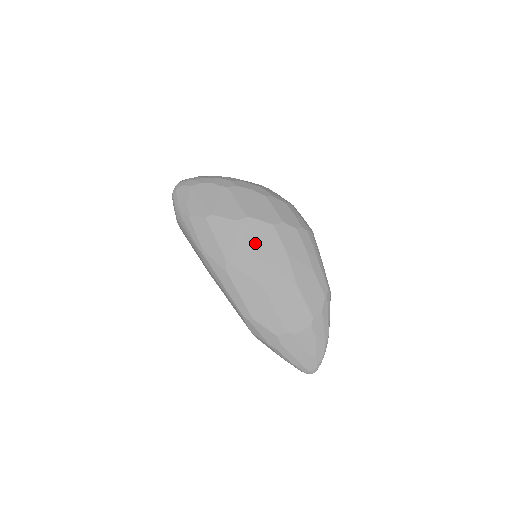
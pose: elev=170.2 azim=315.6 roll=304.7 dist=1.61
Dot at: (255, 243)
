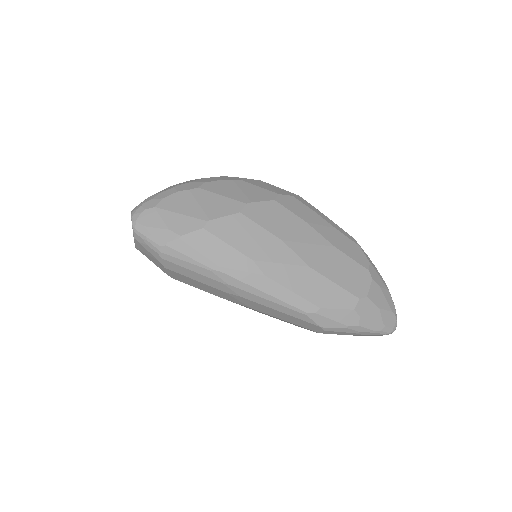
Dot at: (272, 226)
